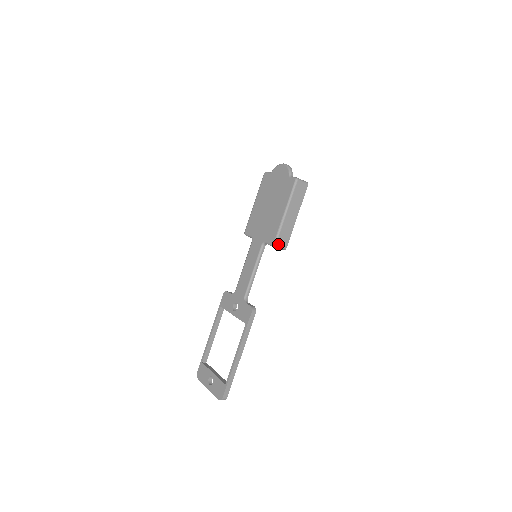
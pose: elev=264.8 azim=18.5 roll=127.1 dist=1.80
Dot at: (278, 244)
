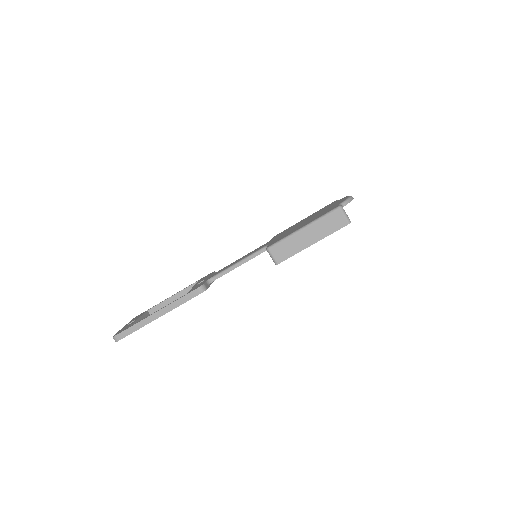
Dot at: (272, 251)
